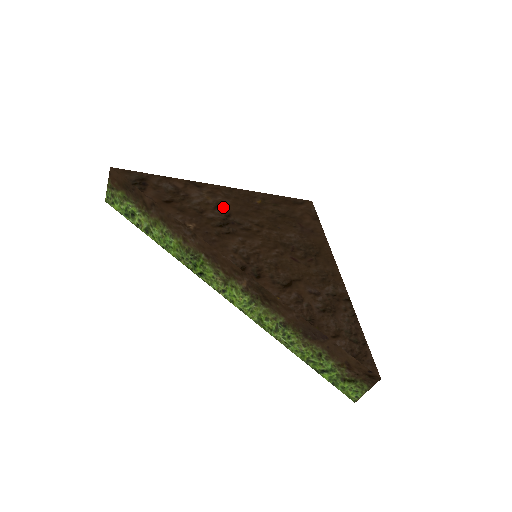
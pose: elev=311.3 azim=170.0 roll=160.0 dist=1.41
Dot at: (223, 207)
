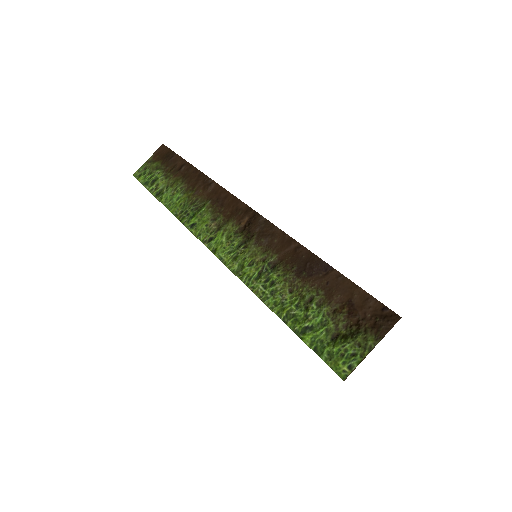
Dot at: occluded
